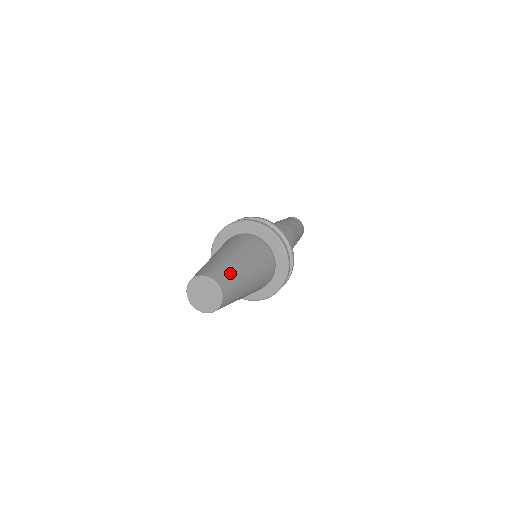
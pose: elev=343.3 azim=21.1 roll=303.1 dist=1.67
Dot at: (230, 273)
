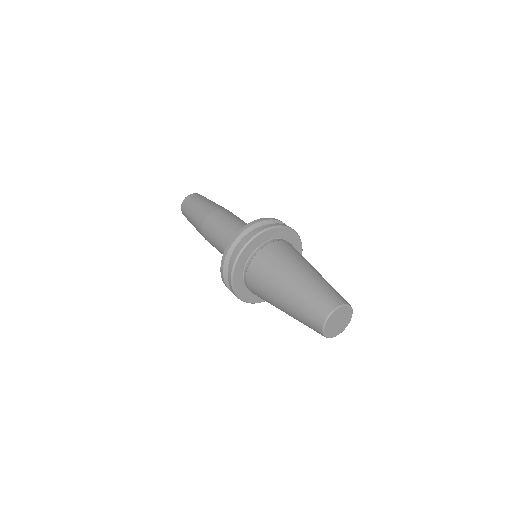
Dot at: (327, 288)
